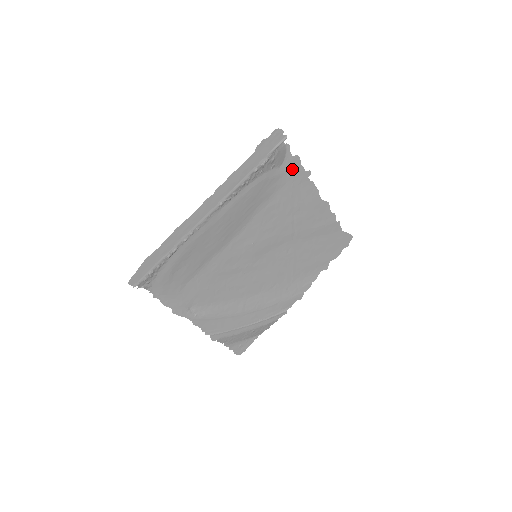
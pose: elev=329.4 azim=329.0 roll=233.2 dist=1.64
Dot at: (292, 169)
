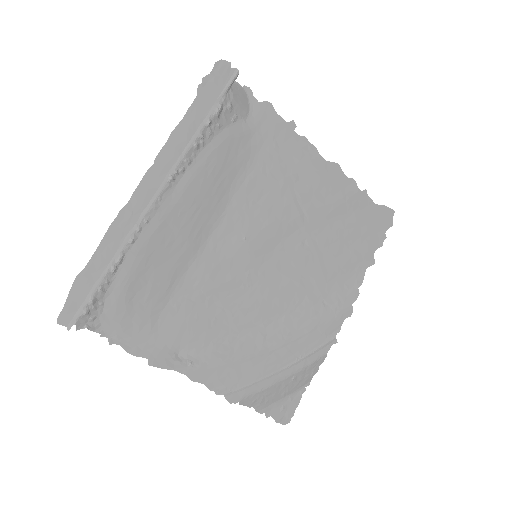
Dot at: (266, 121)
